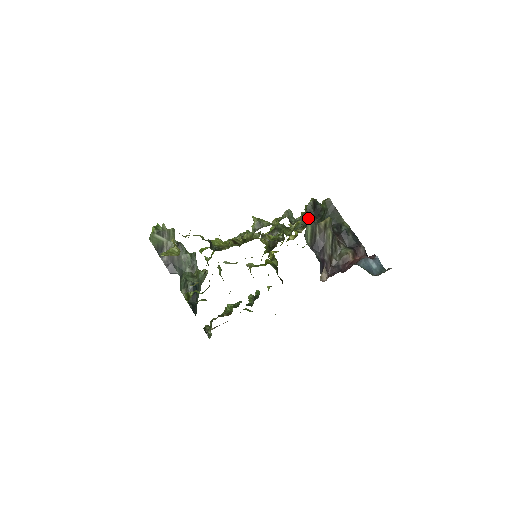
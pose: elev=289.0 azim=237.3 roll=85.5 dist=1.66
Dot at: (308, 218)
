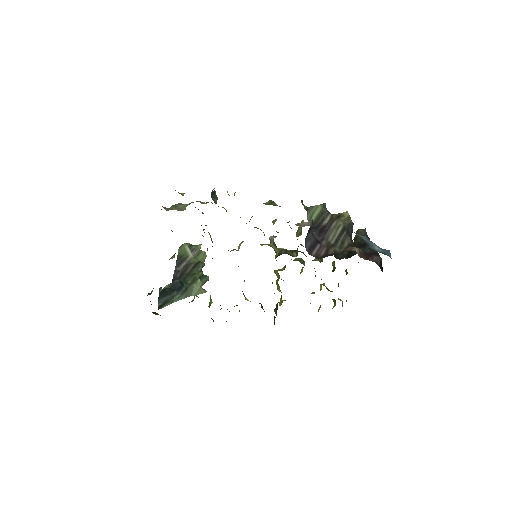
Dot at: occluded
